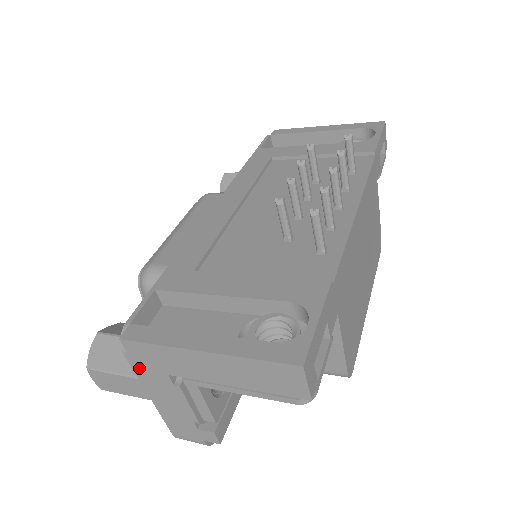
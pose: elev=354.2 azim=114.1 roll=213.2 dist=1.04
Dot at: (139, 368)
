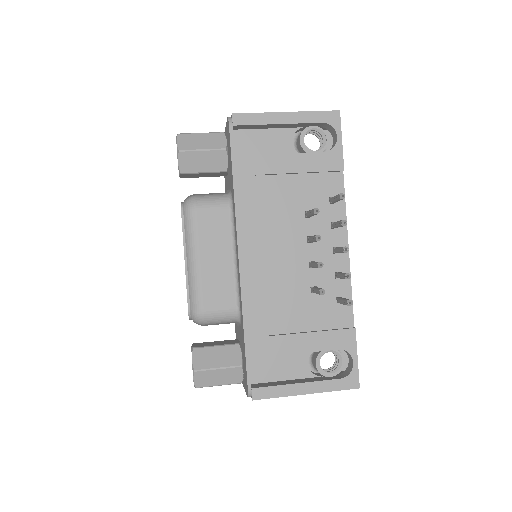
Dot at: occluded
